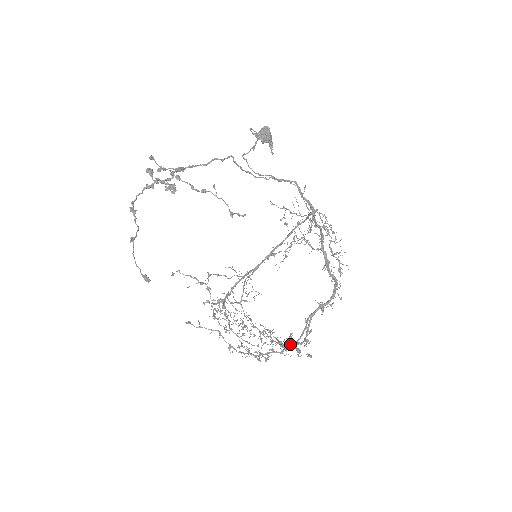
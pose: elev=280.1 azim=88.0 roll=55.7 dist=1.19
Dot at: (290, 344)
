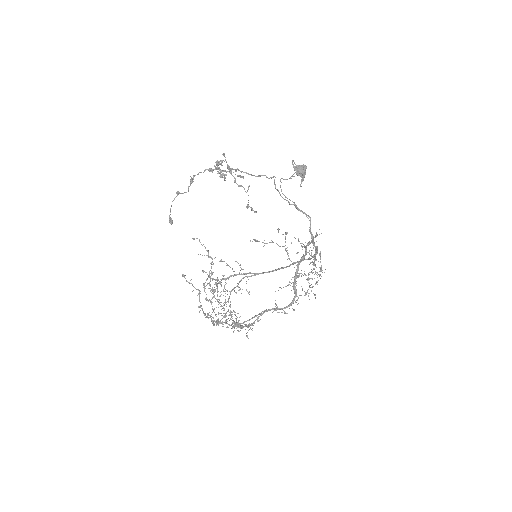
Dot at: occluded
